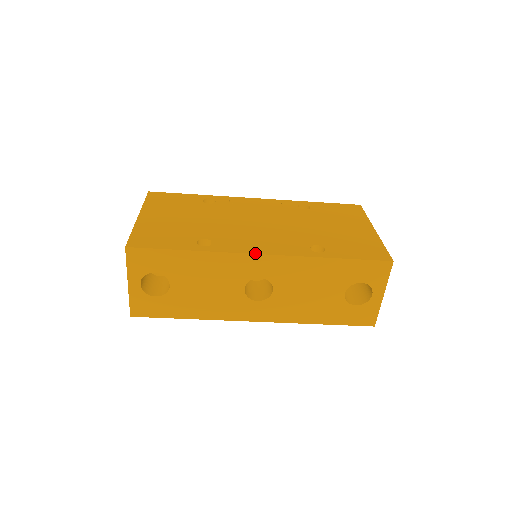
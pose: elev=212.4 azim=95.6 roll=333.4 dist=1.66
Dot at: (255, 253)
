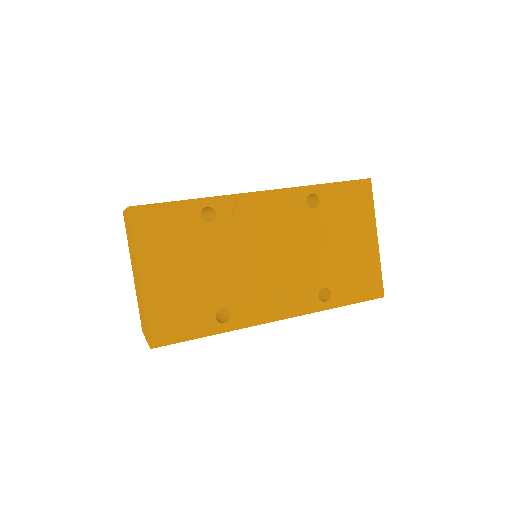
Dot at: (271, 321)
